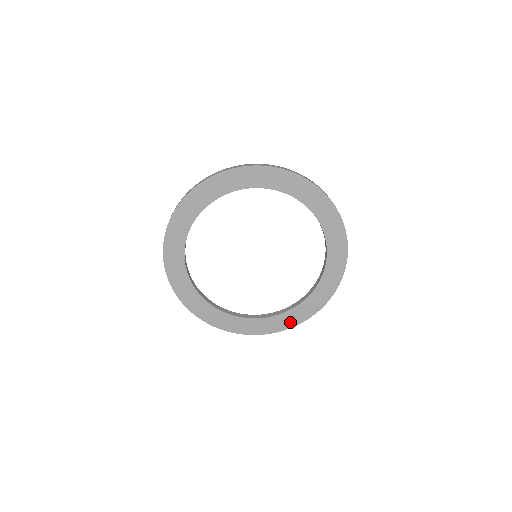
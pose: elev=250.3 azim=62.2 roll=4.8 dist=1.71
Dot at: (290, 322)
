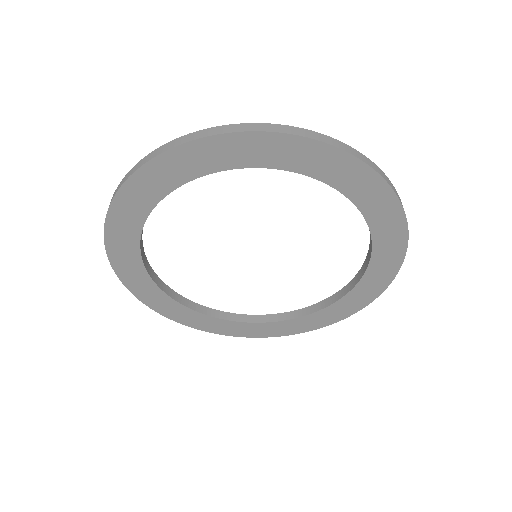
Dot at: (242, 332)
